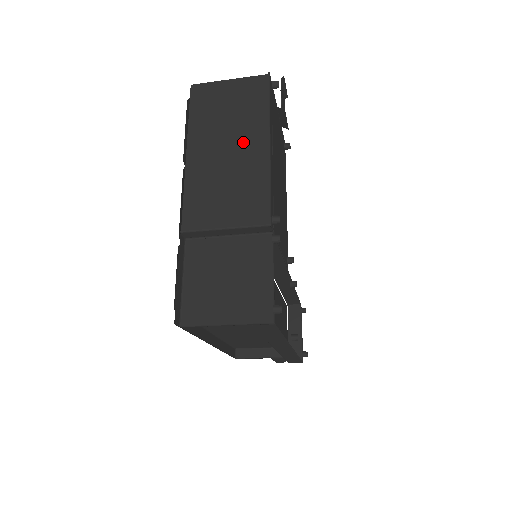
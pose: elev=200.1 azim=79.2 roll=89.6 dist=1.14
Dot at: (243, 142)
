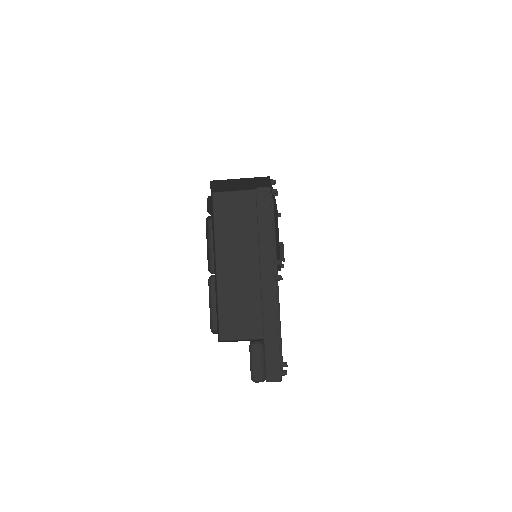
Dot at: occluded
